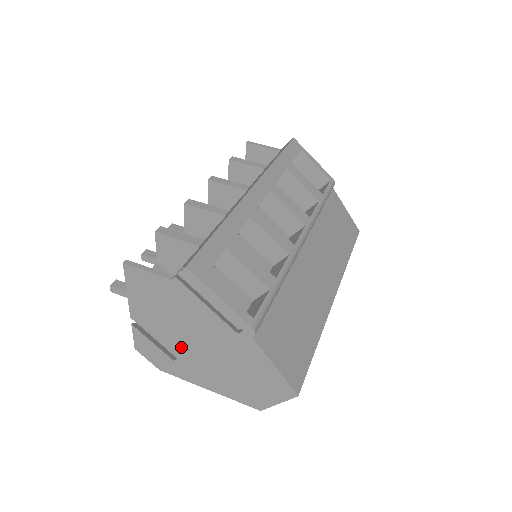
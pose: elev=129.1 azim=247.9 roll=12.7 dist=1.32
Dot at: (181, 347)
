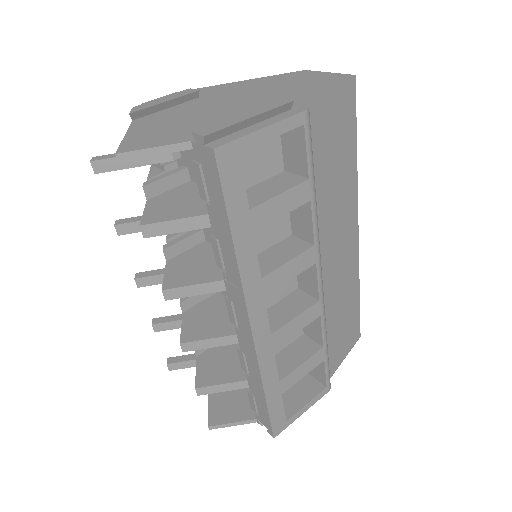
Dot at: occluded
